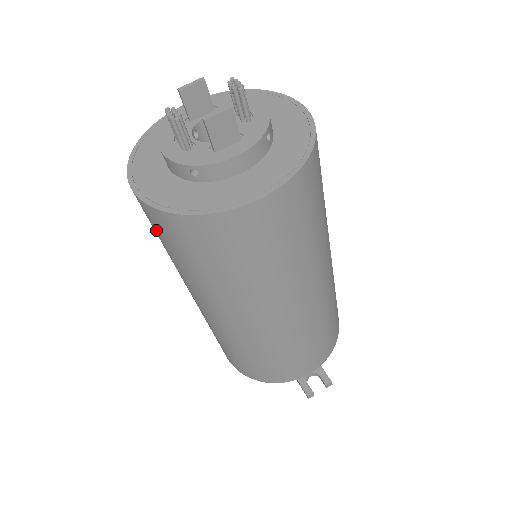
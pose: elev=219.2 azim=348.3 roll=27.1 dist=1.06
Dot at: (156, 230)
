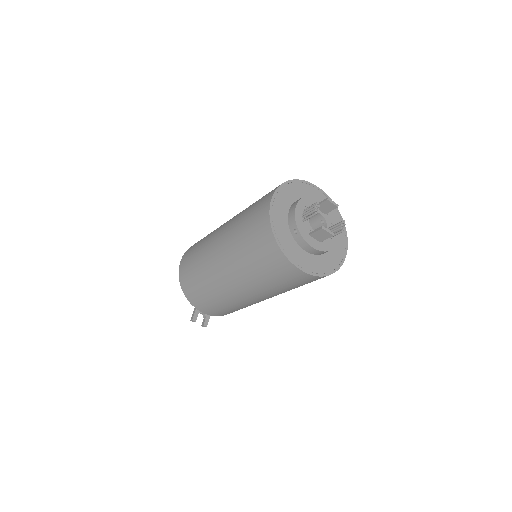
Dot at: (255, 219)
